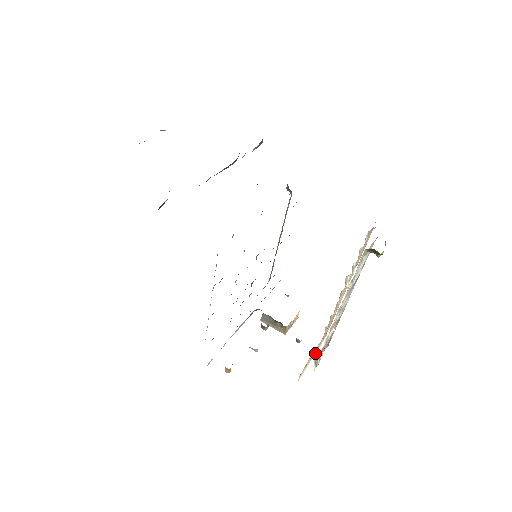
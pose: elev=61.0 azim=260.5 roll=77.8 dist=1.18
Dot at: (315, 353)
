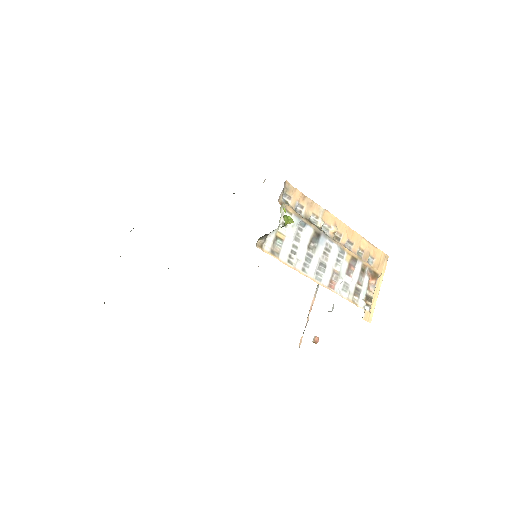
Dot at: (381, 283)
